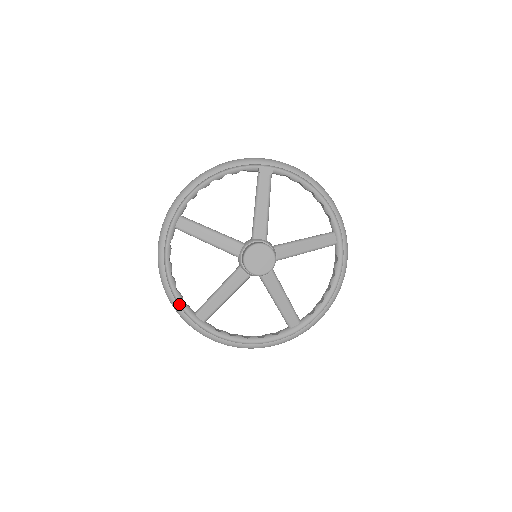
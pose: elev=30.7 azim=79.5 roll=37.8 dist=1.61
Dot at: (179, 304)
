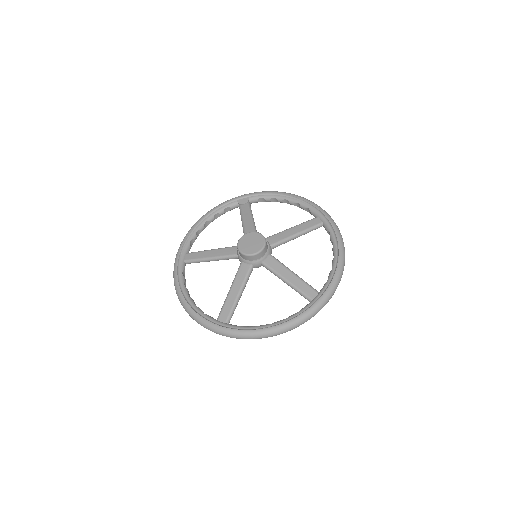
Dot at: (199, 314)
